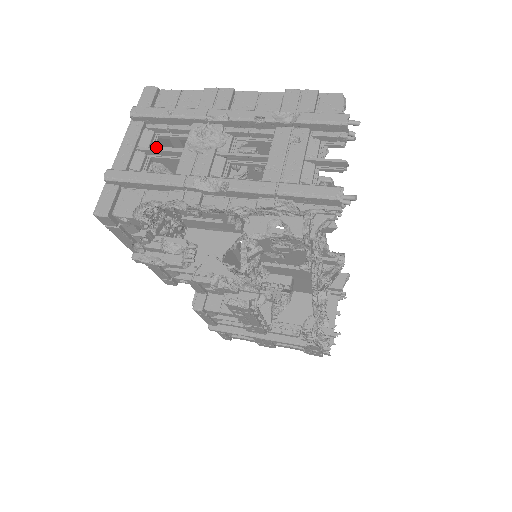
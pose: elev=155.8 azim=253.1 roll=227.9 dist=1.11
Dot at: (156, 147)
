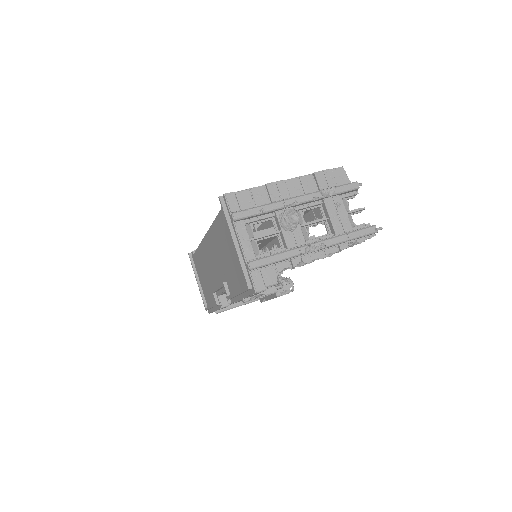
Dot at: (254, 233)
